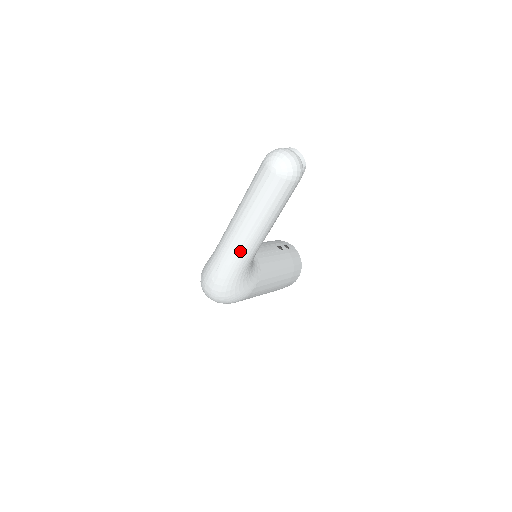
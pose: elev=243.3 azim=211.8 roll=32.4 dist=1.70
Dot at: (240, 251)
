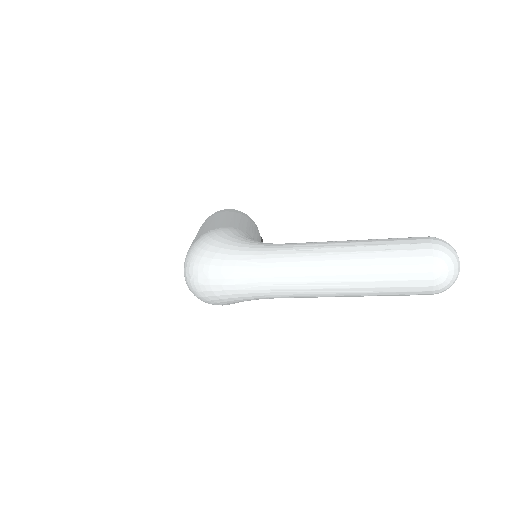
Dot at: (295, 291)
